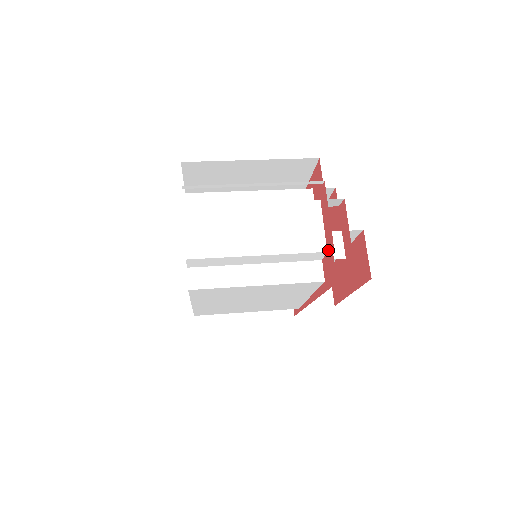
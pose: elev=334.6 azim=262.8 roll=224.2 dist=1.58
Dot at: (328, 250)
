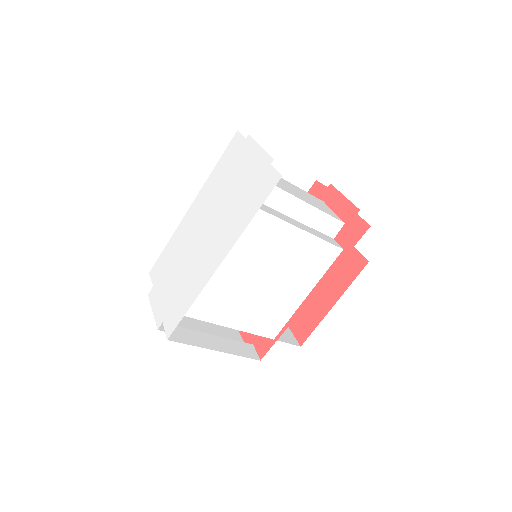
Dot at: (347, 220)
